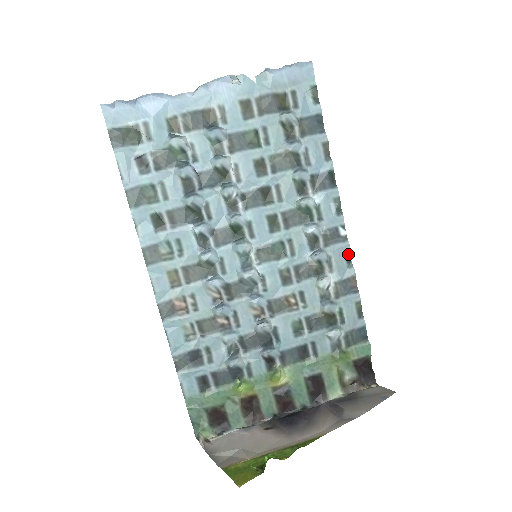
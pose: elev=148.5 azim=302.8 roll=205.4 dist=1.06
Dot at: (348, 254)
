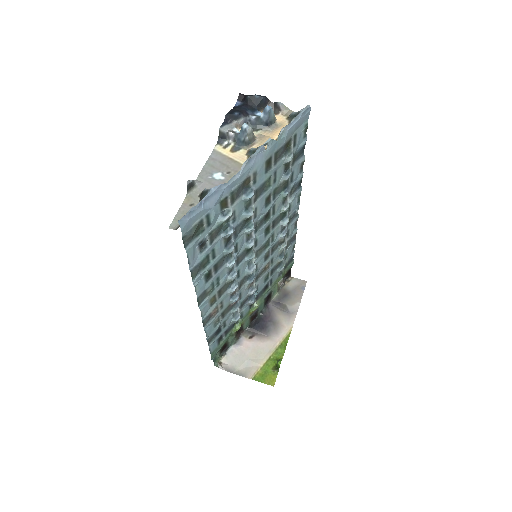
Dot at: (296, 222)
